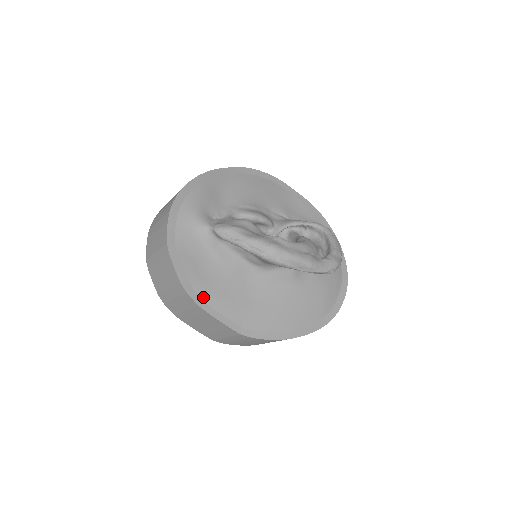
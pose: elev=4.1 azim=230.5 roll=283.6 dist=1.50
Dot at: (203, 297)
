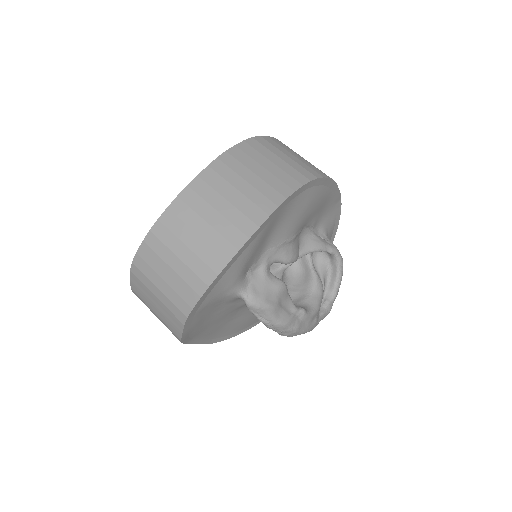
Dot at: (194, 337)
